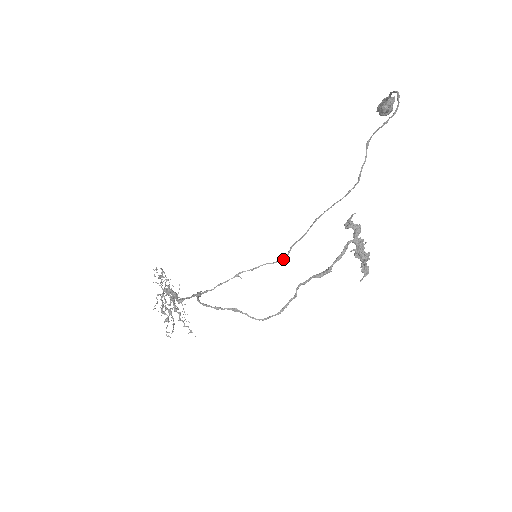
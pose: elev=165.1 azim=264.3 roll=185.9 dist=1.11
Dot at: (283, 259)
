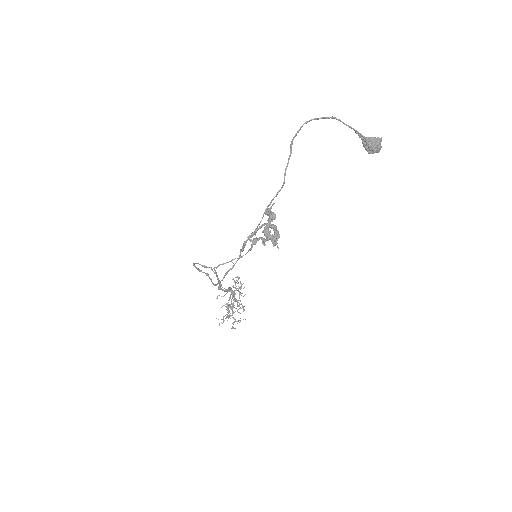
Dot at: occluded
